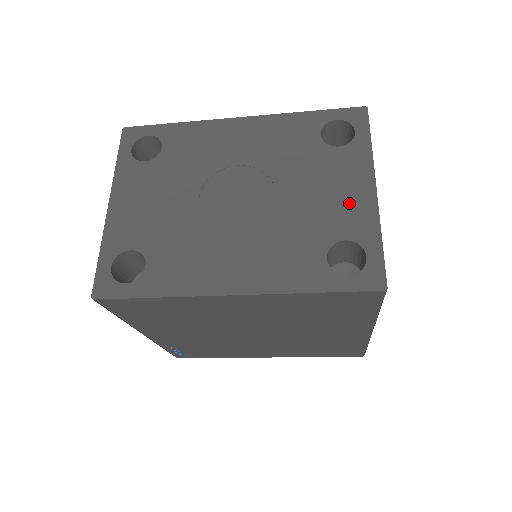
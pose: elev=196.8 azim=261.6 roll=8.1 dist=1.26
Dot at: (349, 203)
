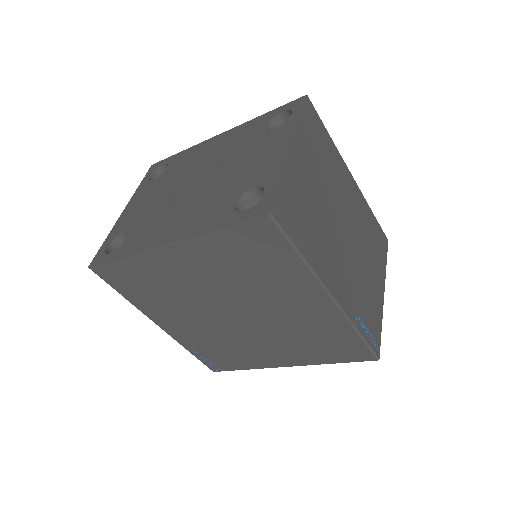
Dot at: (267, 162)
